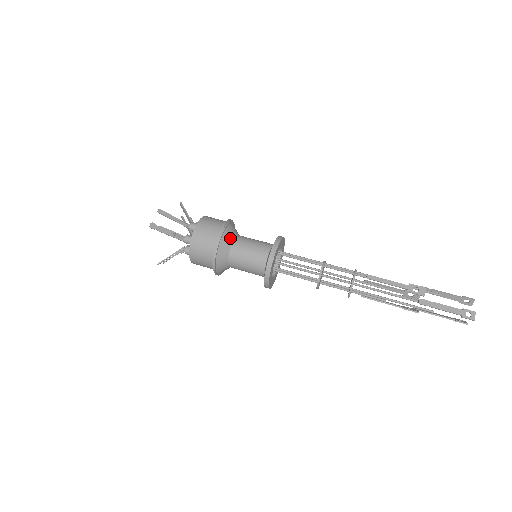
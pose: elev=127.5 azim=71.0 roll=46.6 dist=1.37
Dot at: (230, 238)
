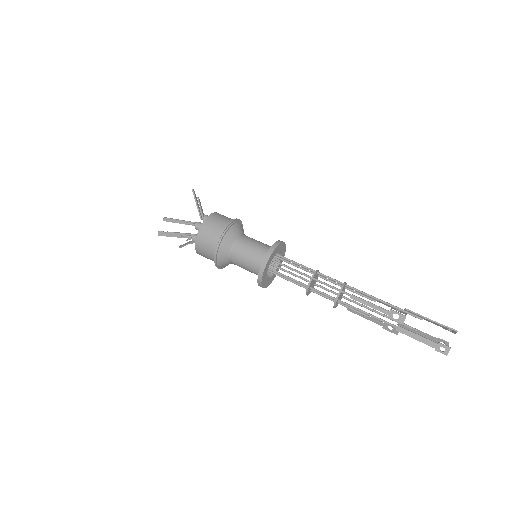
Dot at: (228, 245)
